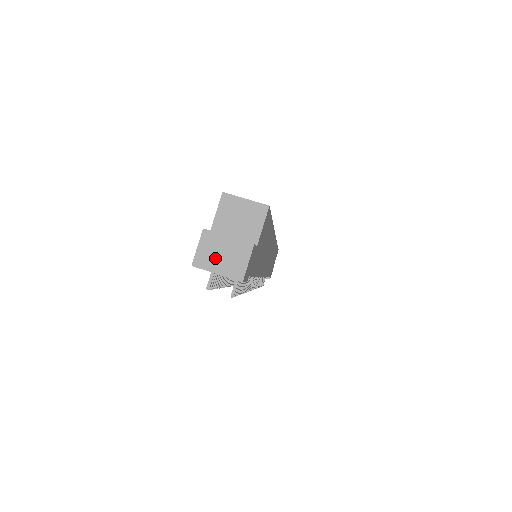
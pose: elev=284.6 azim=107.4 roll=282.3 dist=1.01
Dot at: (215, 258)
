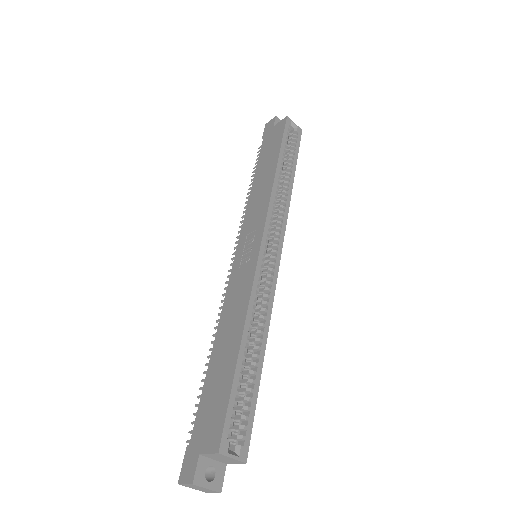
Dot at: (194, 488)
